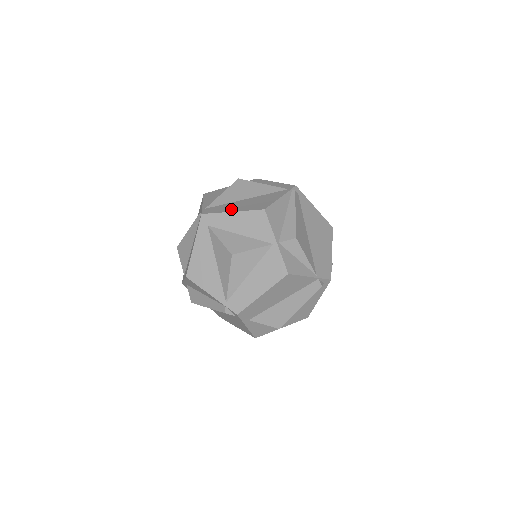
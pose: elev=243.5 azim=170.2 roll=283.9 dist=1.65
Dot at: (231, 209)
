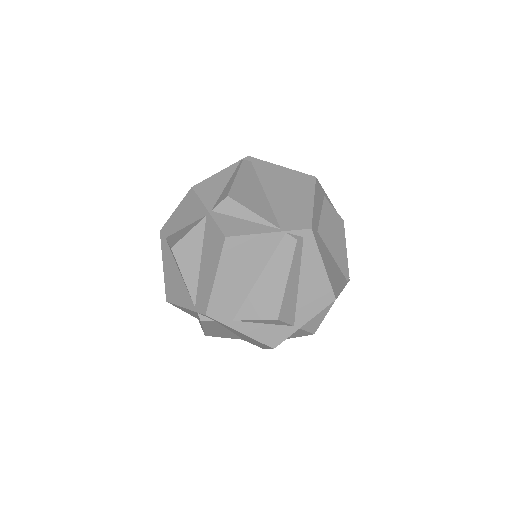
Dot at: occluded
